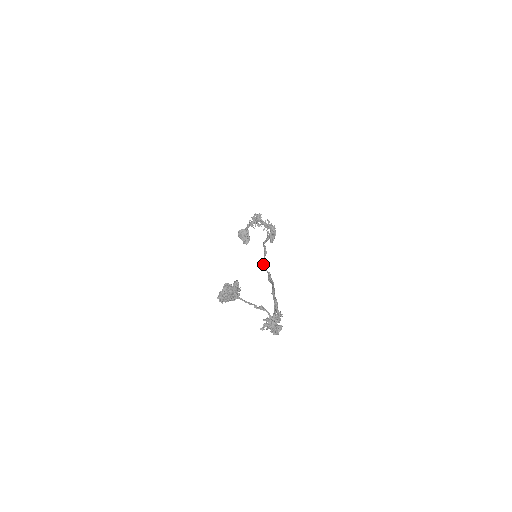
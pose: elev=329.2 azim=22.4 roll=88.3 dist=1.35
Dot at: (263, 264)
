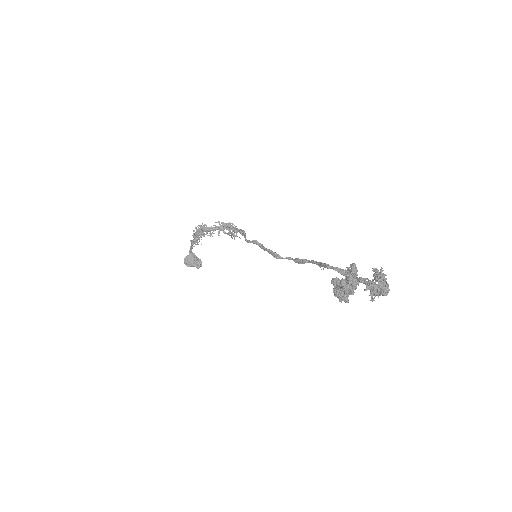
Dot at: (274, 256)
